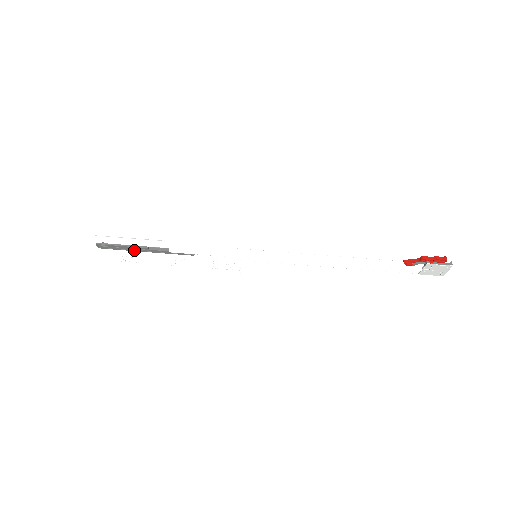
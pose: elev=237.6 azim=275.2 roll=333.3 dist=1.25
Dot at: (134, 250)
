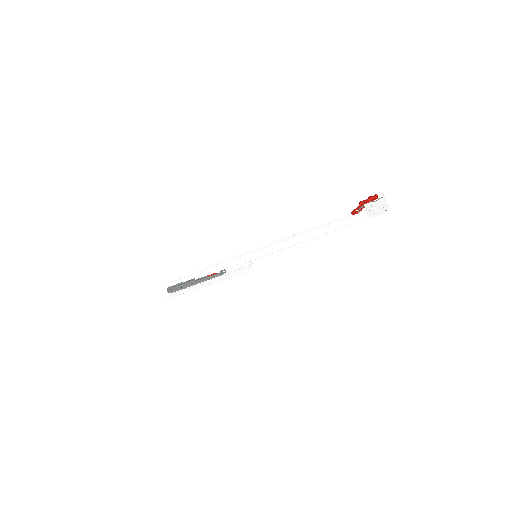
Dot at: (188, 286)
